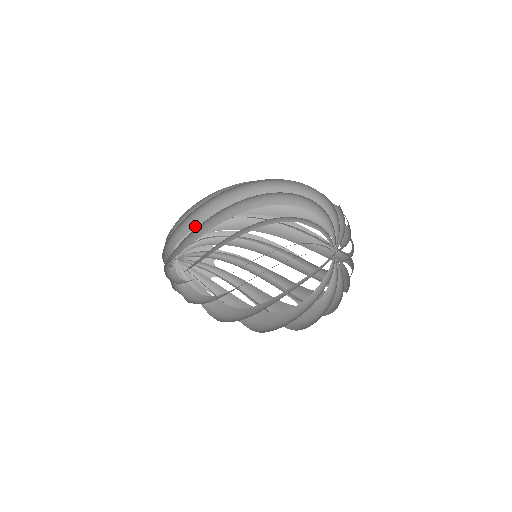
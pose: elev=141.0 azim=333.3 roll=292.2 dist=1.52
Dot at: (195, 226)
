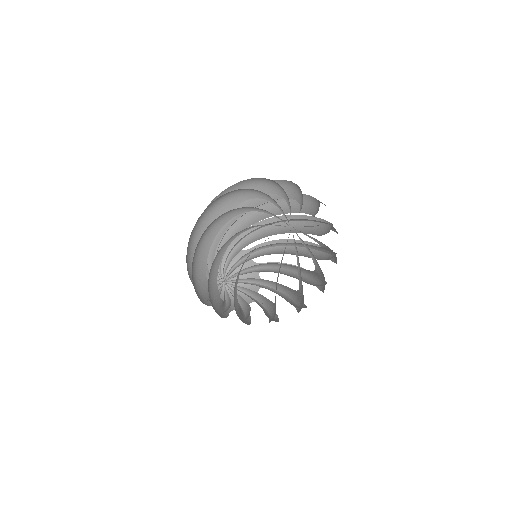
Dot at: occluded
